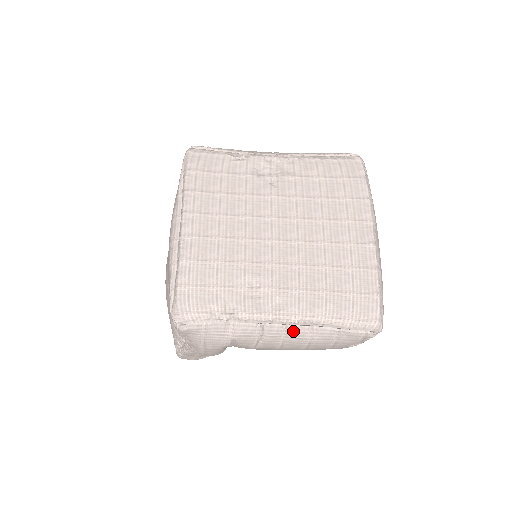
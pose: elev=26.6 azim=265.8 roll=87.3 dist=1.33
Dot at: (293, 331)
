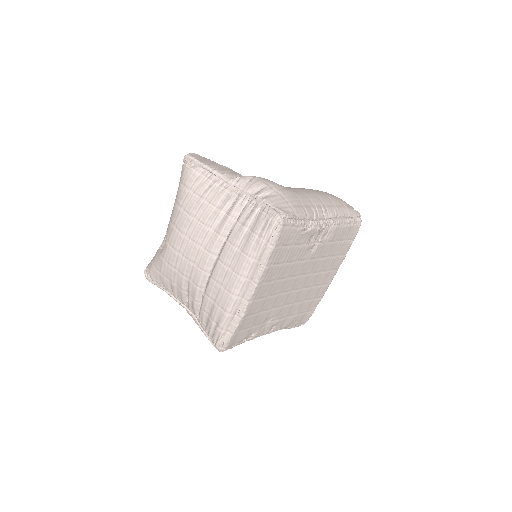
Dot at: occluded
